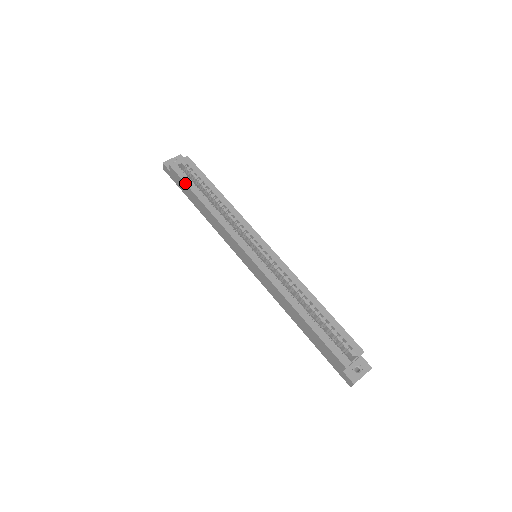
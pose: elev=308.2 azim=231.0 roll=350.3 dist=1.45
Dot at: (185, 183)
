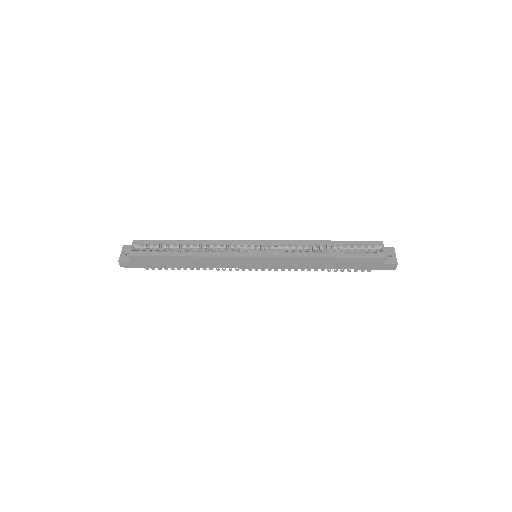
Dot at: (156, 256)
